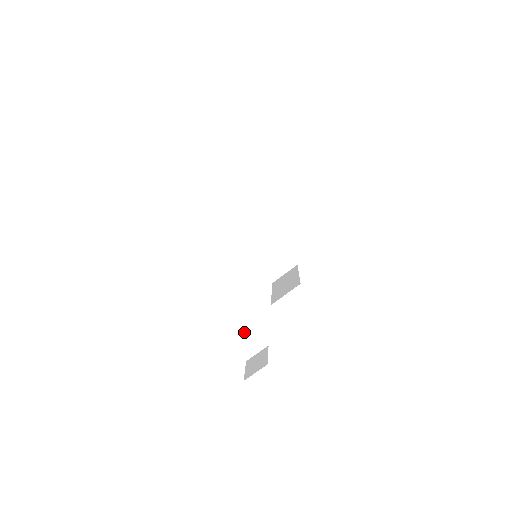
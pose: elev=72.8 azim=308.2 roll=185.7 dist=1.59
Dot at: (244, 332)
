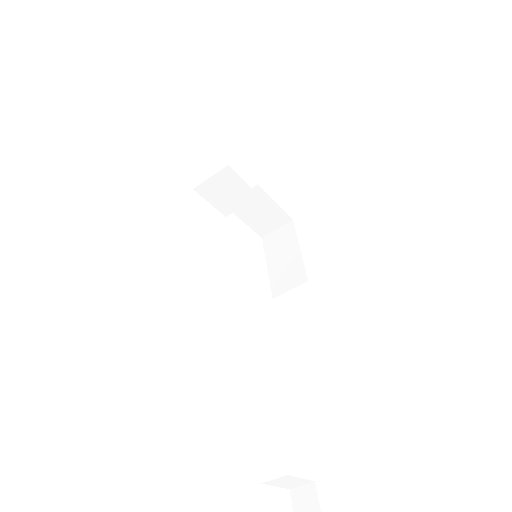
Dot at: (291, 481)
